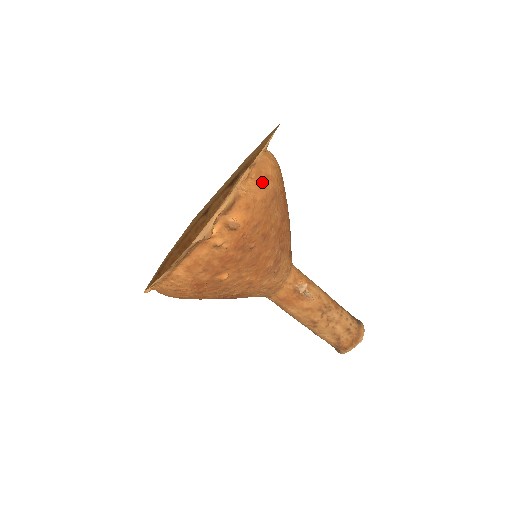
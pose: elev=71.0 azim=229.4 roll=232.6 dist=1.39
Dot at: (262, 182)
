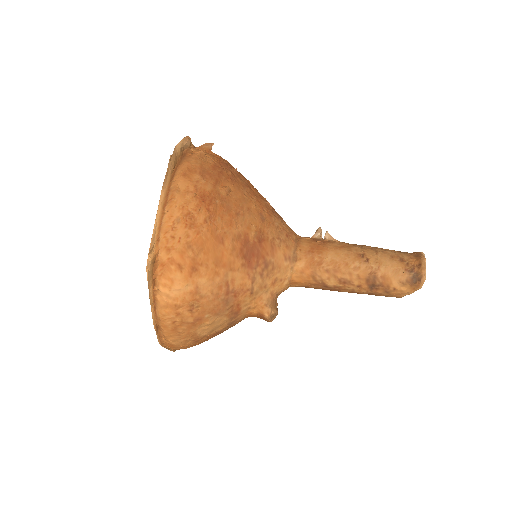
Dot at: occluded
